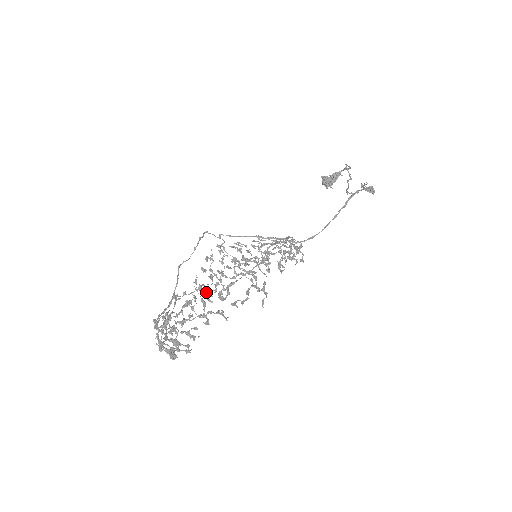
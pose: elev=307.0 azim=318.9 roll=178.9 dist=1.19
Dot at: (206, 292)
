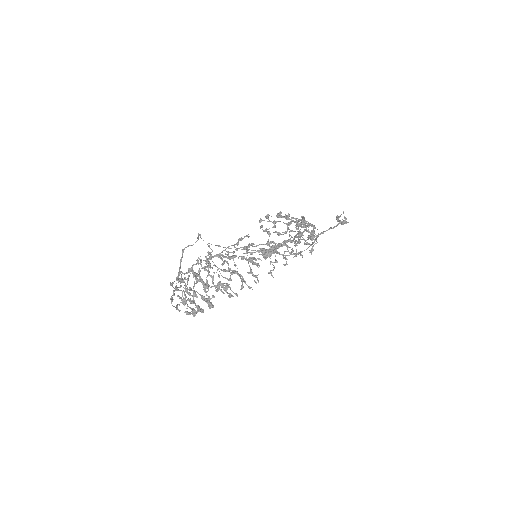
Dot at: occluded
